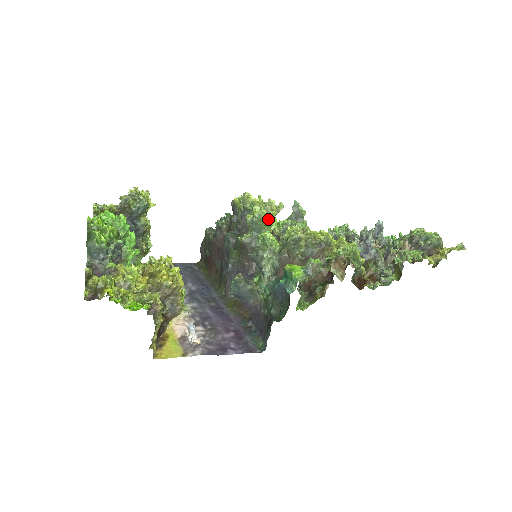
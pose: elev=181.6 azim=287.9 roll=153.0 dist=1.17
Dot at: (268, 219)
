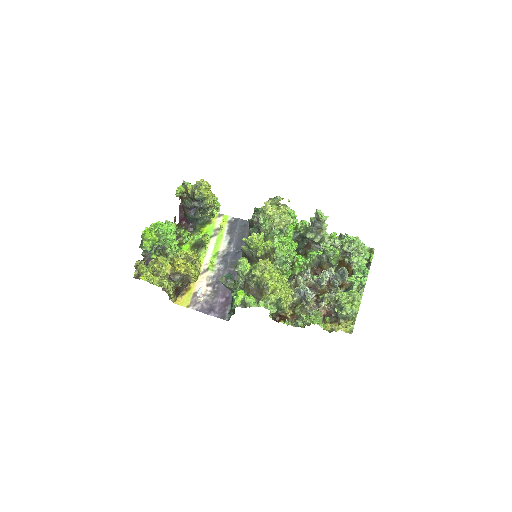
Dot at: (255, 245)
